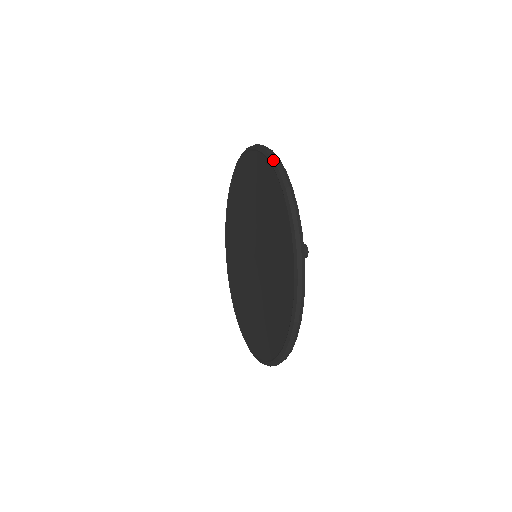
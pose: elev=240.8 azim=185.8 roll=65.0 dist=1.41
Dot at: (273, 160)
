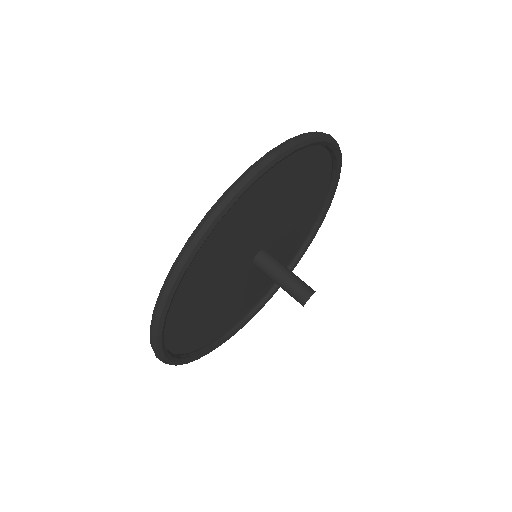
Dot at: occluded
